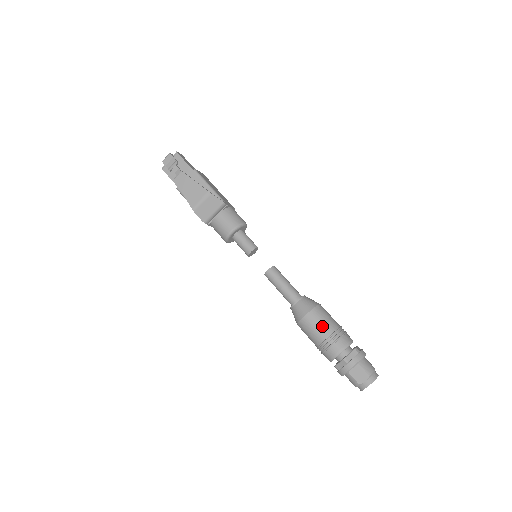
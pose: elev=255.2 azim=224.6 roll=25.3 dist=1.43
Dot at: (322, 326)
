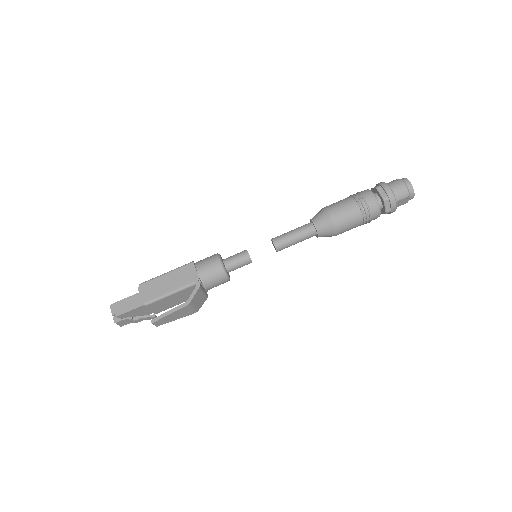
Dot at: (353, 224)
